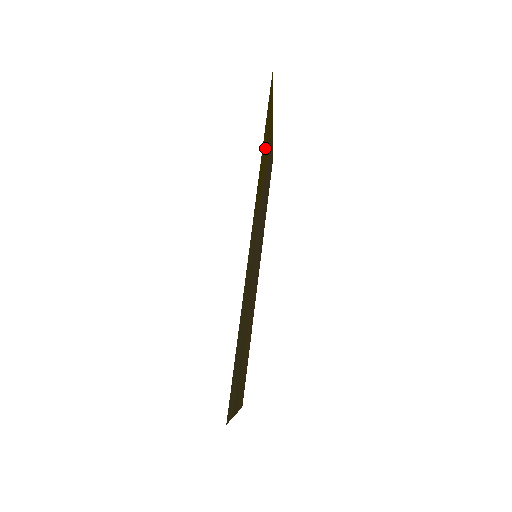
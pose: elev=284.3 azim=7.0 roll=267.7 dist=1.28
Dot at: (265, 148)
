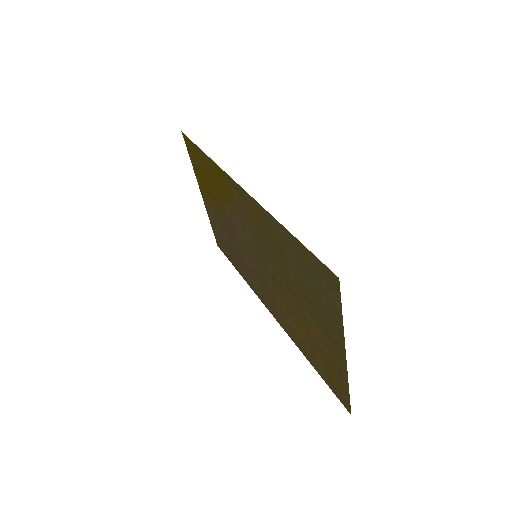
Dot at: (208, 176)
